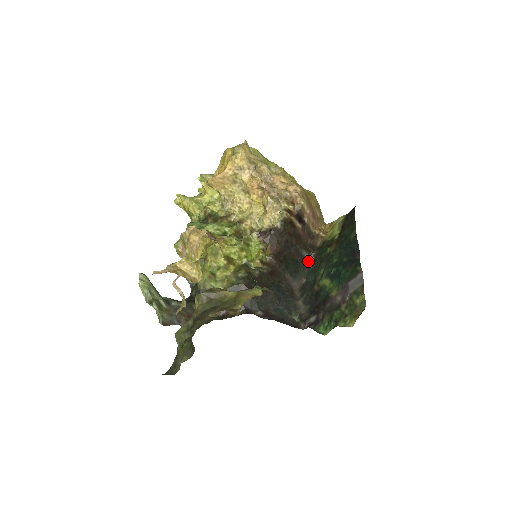
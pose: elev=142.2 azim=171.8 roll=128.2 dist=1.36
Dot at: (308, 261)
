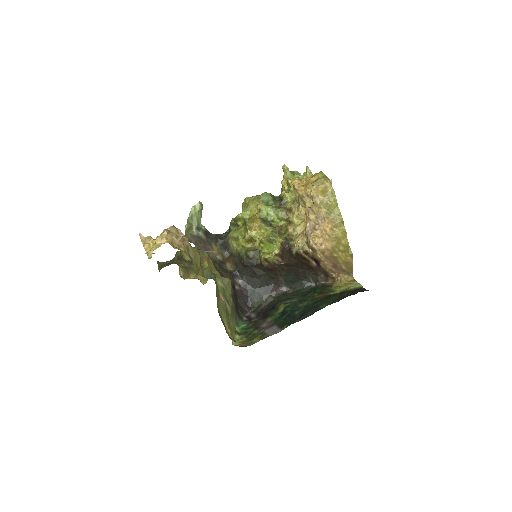
Dot at: (309, 284)
